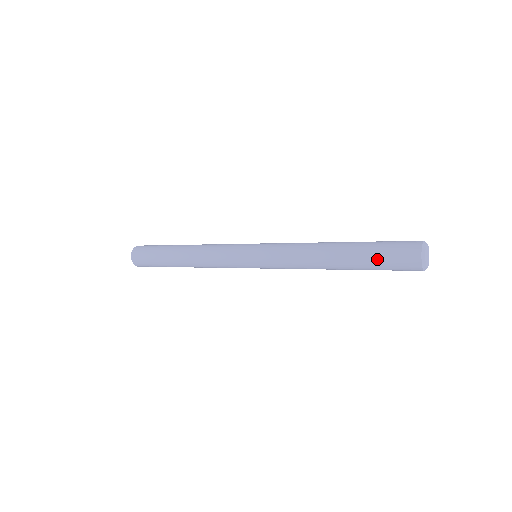
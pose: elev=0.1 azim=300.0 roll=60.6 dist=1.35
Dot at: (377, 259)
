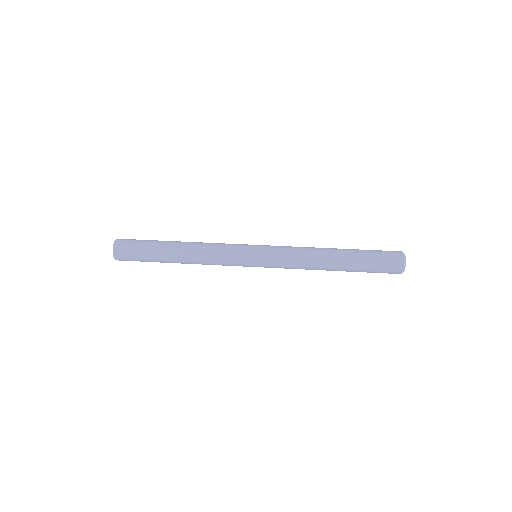
Dot at: (370, 268)
